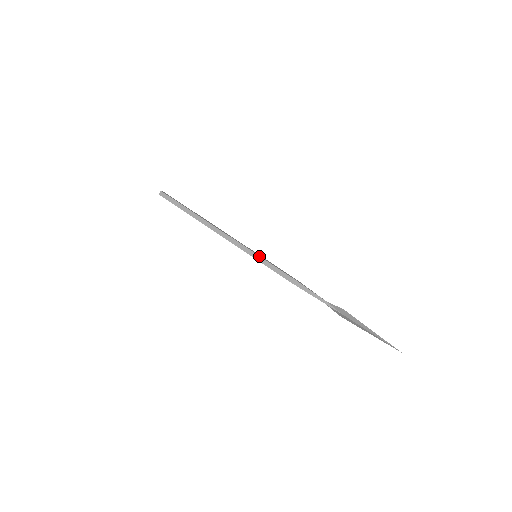
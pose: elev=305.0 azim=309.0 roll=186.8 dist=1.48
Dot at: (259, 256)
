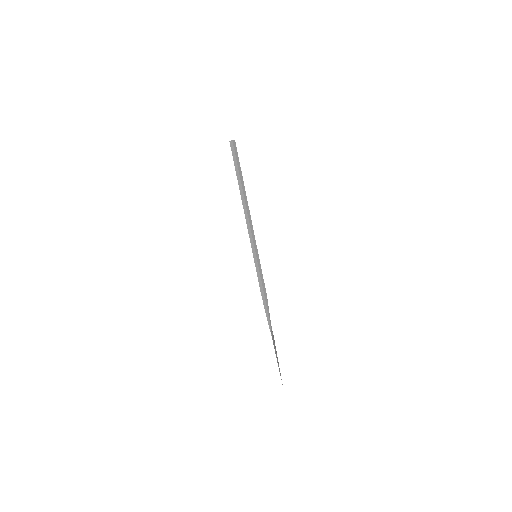
Dot at: (257, 259)
